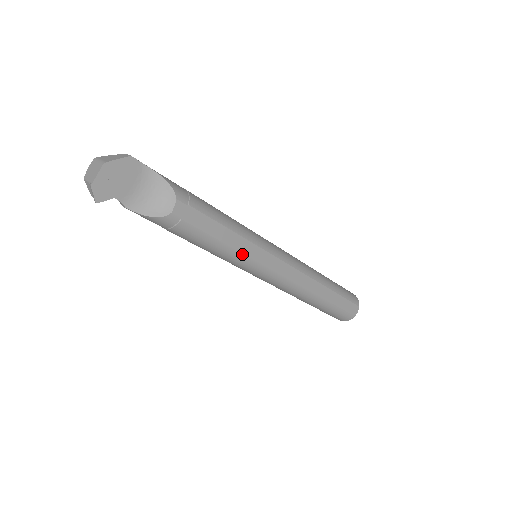
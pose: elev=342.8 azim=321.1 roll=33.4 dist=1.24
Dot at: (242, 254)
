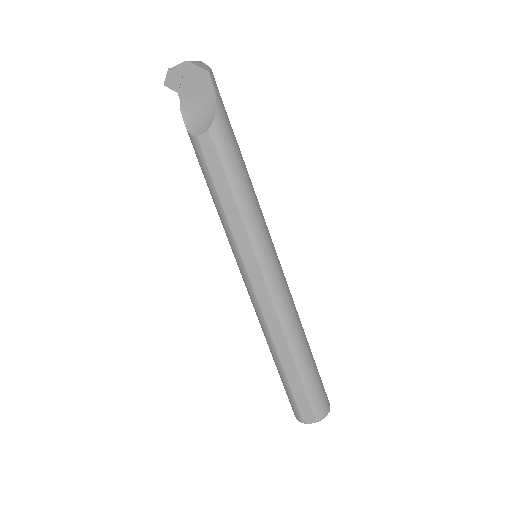
Dot at: (231, 231)
